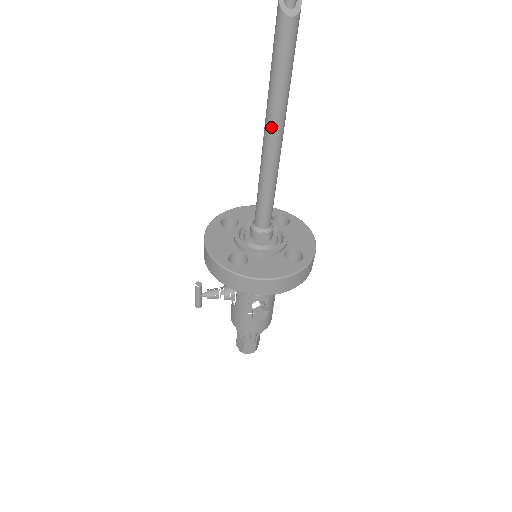
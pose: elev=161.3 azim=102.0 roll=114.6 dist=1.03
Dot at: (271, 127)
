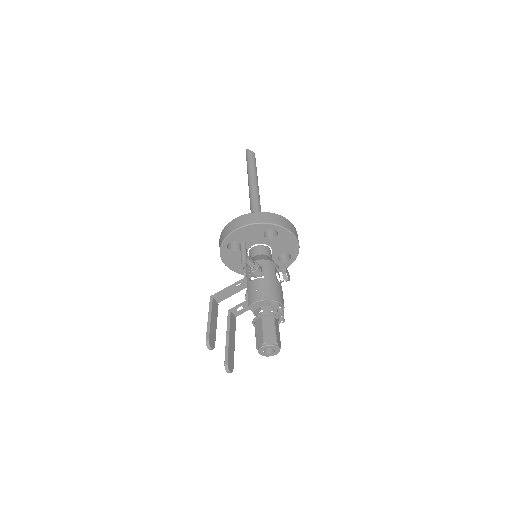
Dot at: (256, 182)
